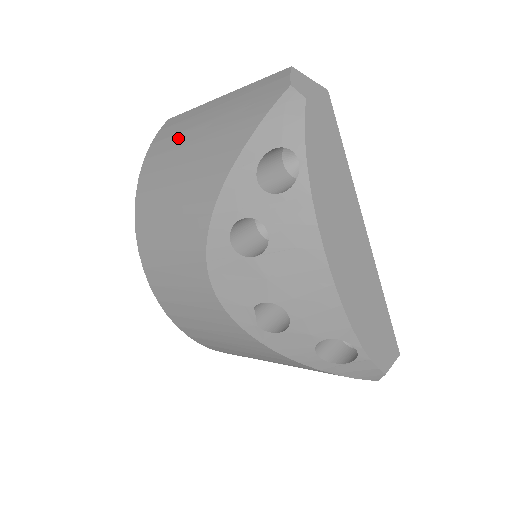
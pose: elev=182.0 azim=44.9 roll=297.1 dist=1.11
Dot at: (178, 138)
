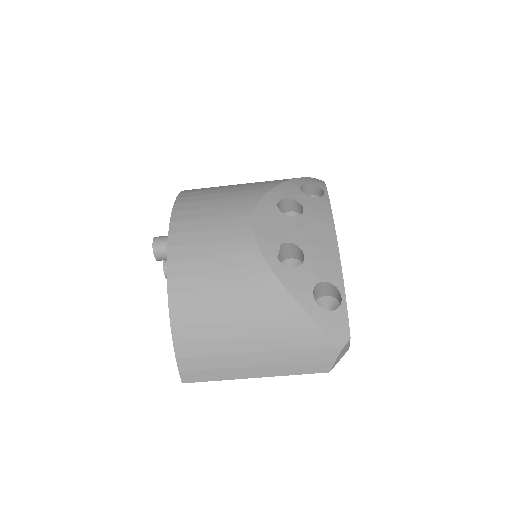
Dot at: occluded
